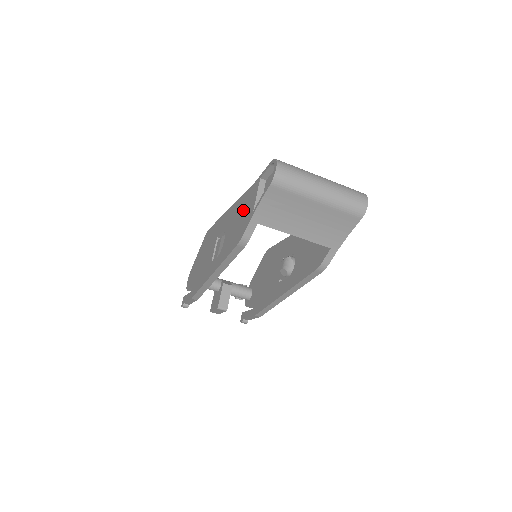
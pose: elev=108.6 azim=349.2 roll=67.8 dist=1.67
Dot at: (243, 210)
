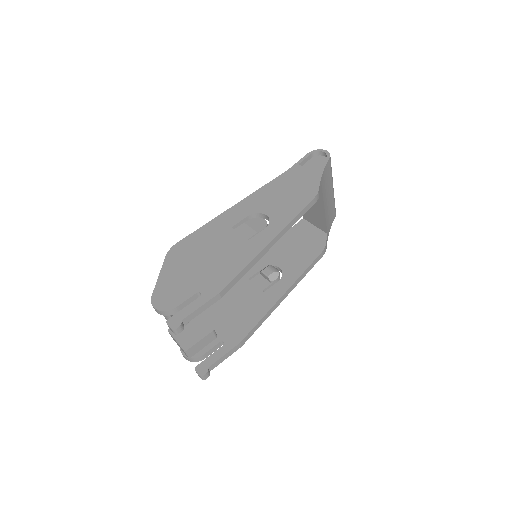
Dot at: (289, 185)
